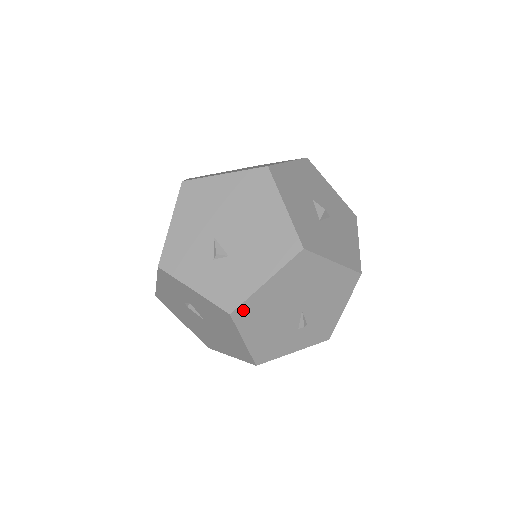
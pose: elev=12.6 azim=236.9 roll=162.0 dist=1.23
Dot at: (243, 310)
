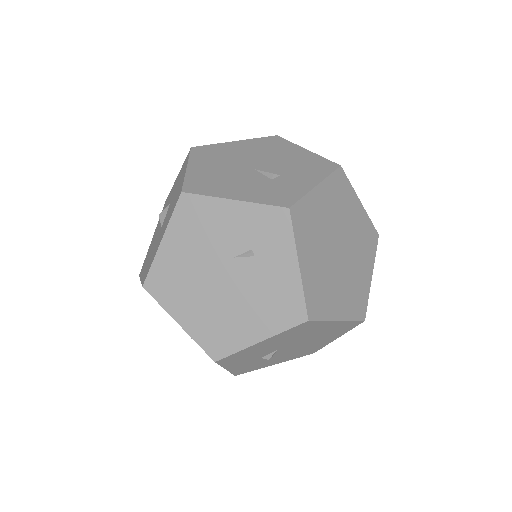
Dot at: occluded
